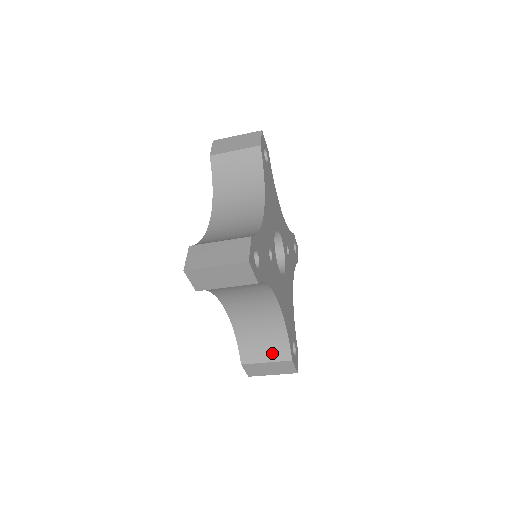
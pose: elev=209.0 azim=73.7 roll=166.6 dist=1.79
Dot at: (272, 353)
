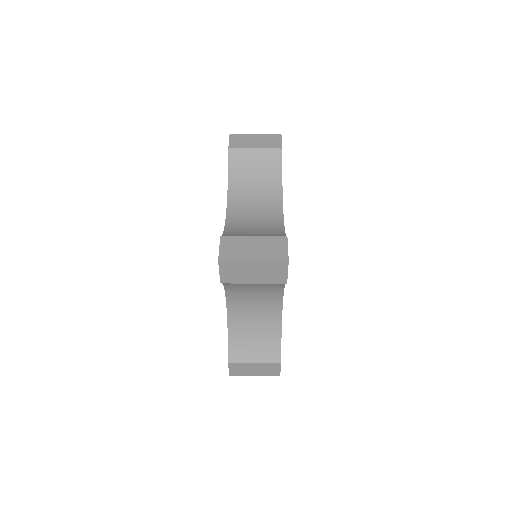
Dot at: (262, 354)
